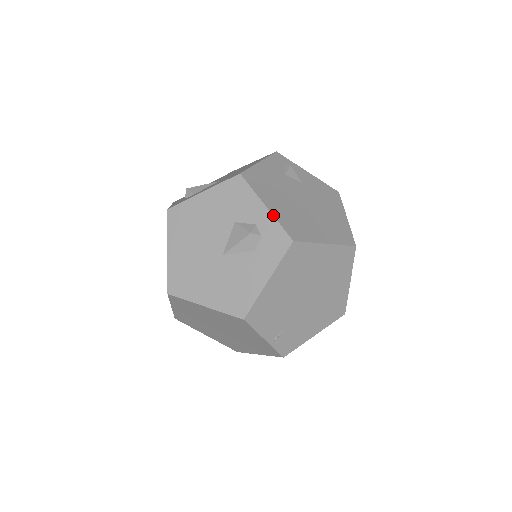
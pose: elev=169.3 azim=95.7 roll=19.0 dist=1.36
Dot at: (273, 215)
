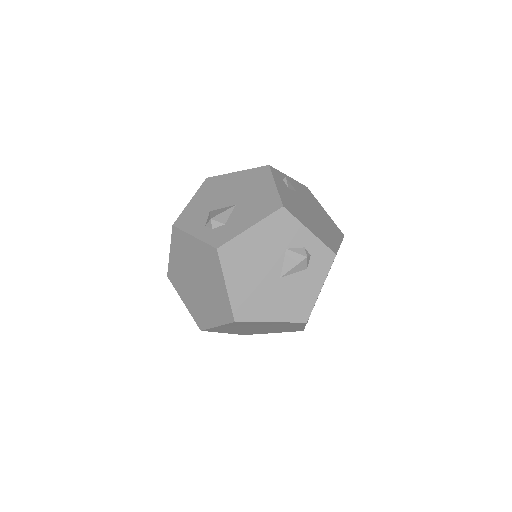
Dot at: (317, 237)
